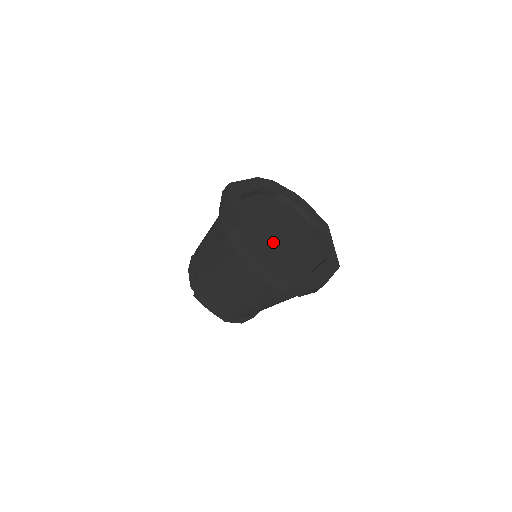
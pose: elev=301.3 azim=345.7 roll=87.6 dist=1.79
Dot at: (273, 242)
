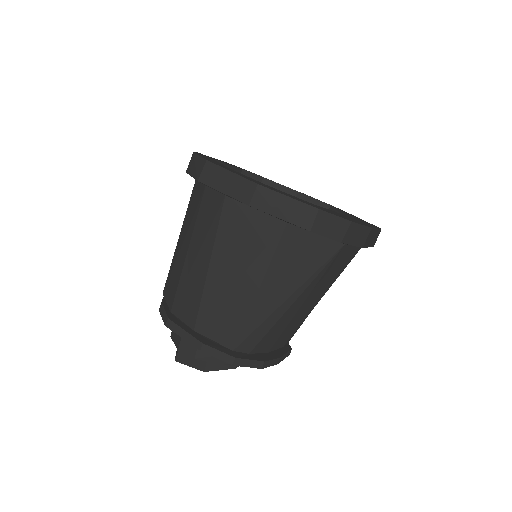
Dot at: occluded
